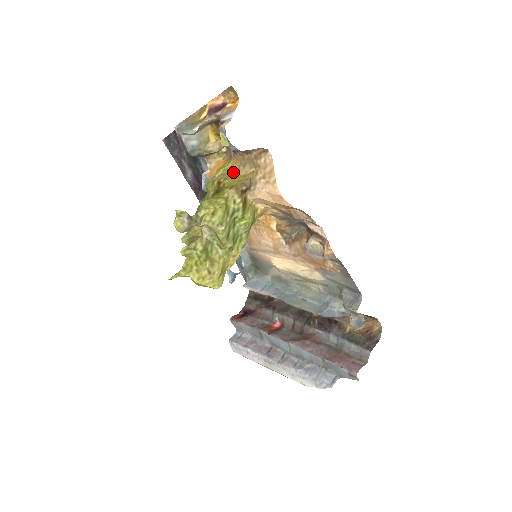
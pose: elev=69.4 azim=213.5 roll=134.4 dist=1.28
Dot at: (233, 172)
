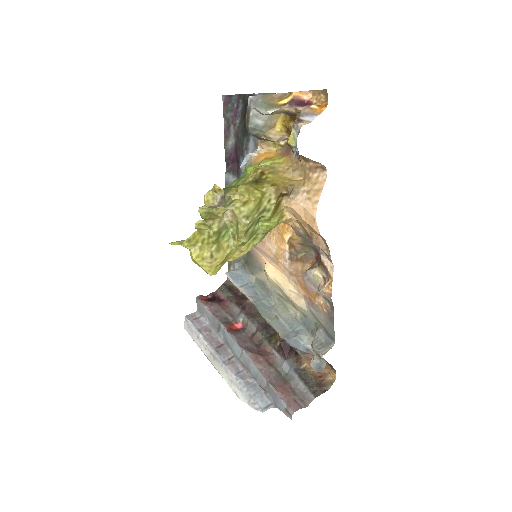
Dot at: (280, 170)
